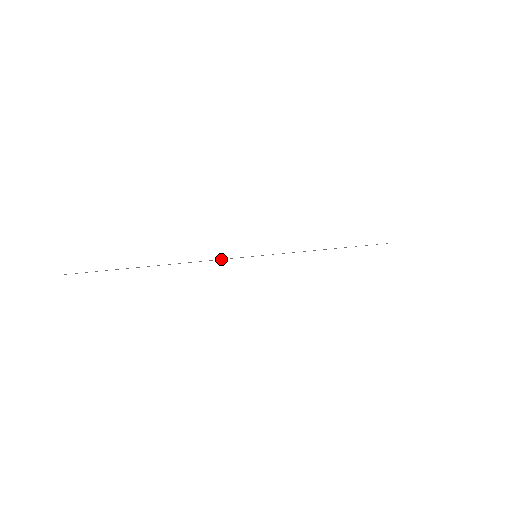
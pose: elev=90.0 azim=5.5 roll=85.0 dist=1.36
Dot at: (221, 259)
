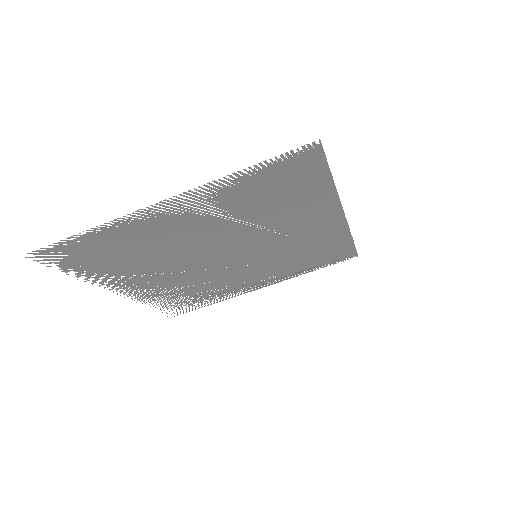
Dot at: occluded
